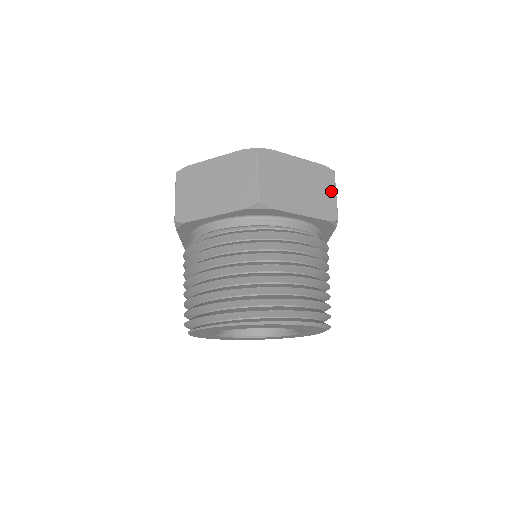
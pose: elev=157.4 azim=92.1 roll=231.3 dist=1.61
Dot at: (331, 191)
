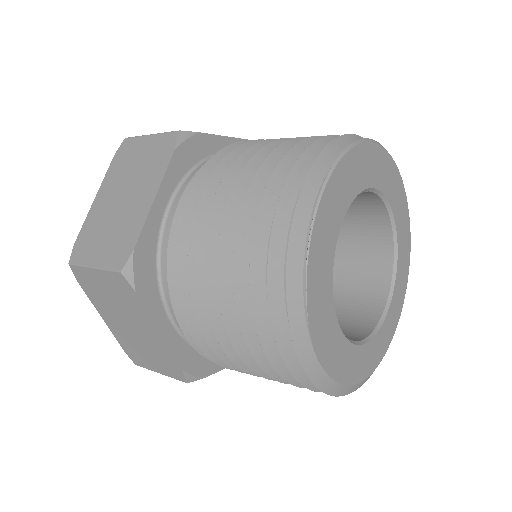
Dot at: occluded
